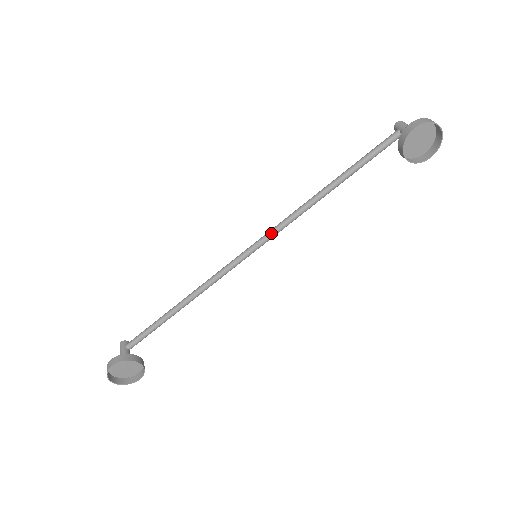
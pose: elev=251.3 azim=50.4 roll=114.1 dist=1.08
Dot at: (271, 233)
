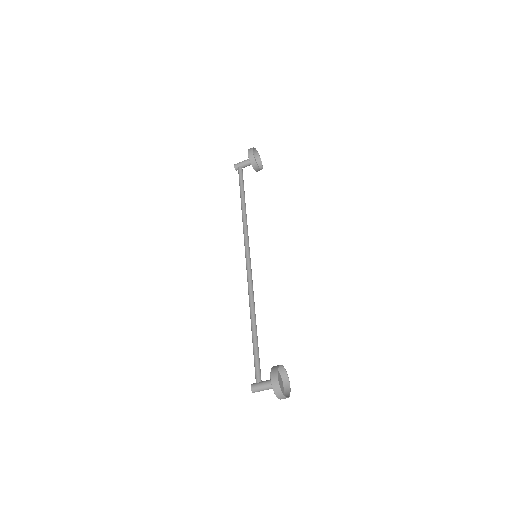
Dot at: (247, 243)
